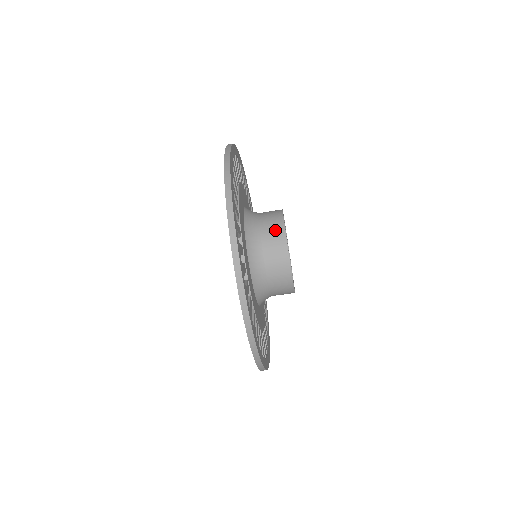
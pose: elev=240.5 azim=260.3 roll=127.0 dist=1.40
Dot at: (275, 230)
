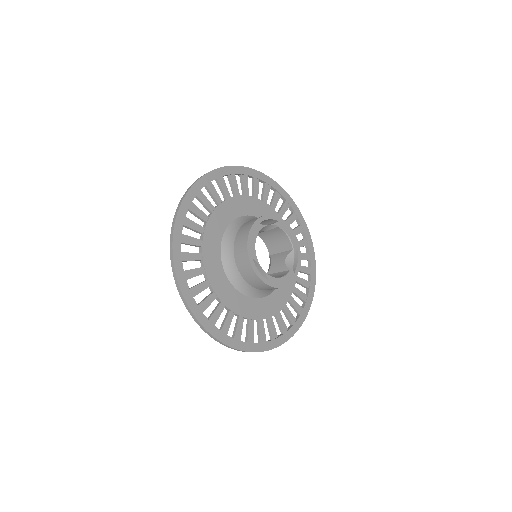
Dot at: (242, 243)
